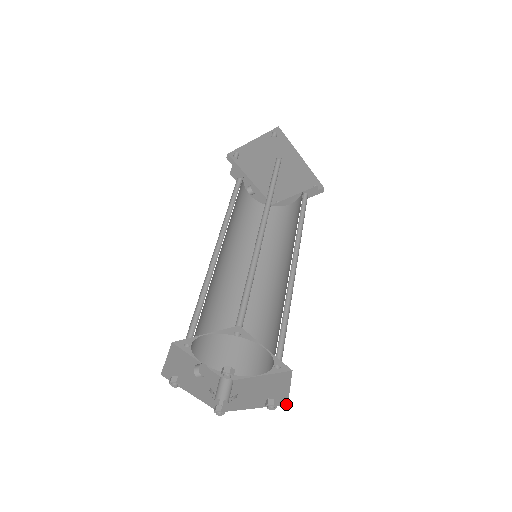
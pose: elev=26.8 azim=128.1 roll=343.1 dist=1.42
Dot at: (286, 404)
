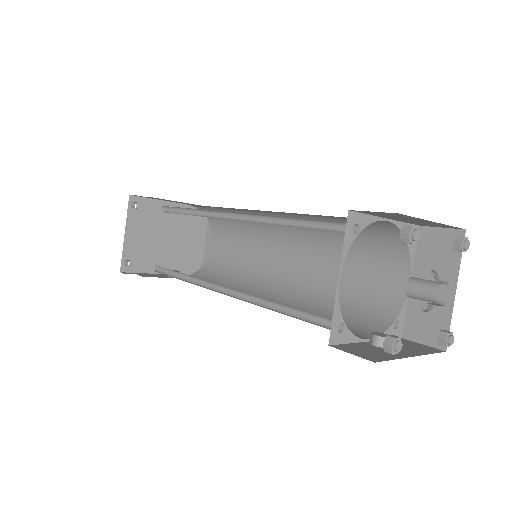
Dot at: (464, 232)
